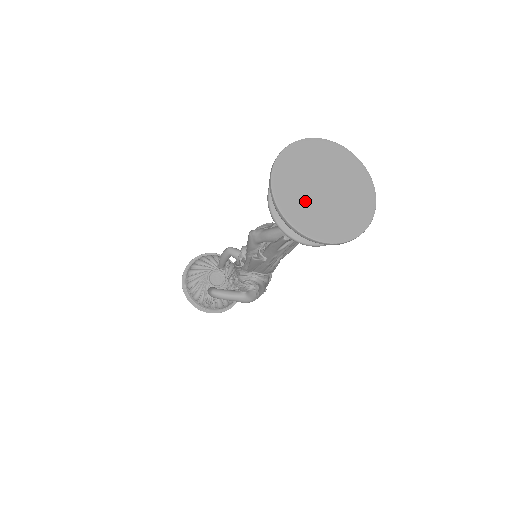
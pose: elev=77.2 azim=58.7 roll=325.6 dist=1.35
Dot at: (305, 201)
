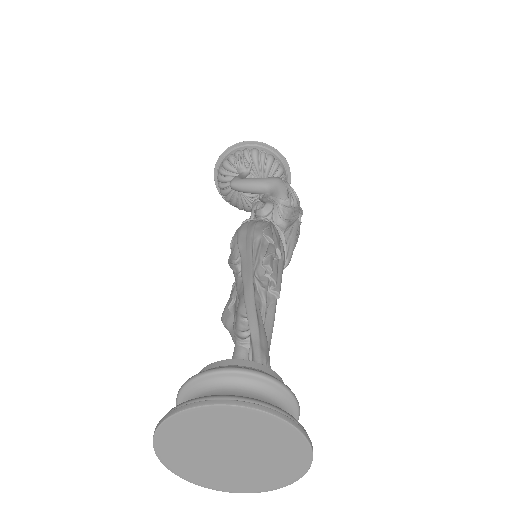
Dot at: (224, 473)
